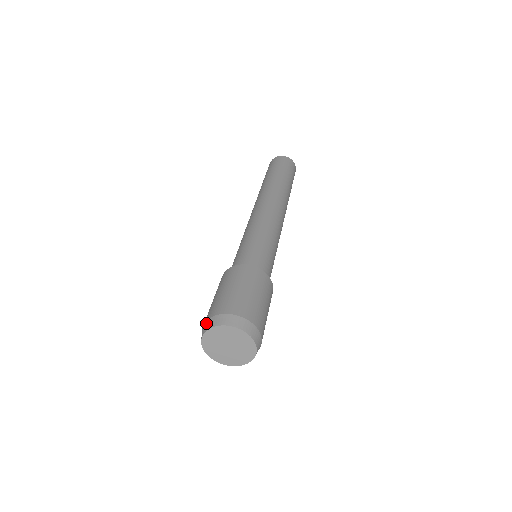
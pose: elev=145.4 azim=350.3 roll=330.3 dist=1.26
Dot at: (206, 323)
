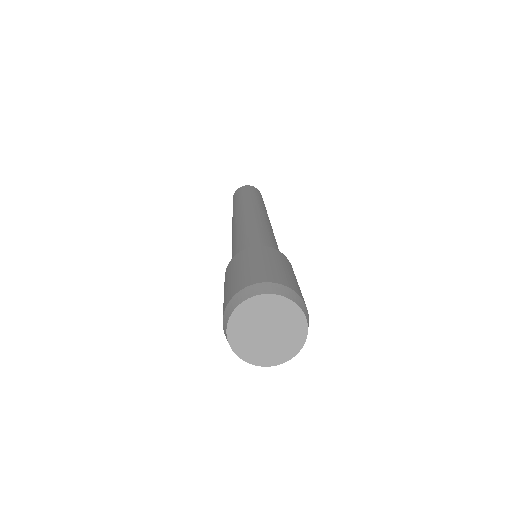
Dot at: (224, 316)
